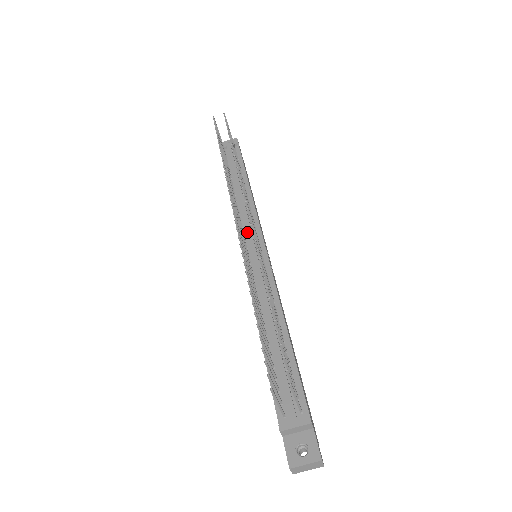
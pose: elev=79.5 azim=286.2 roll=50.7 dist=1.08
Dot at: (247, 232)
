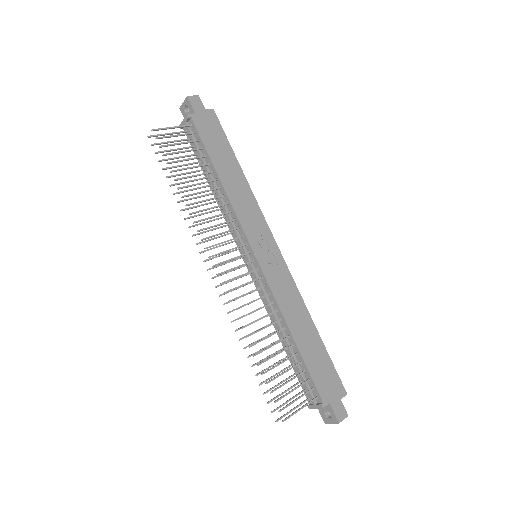
Dot at: (238, 242)
